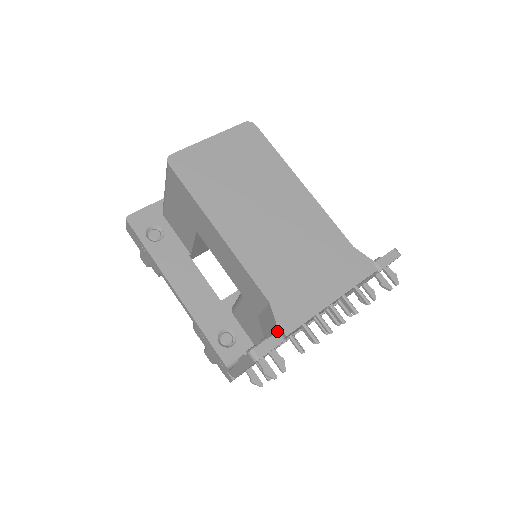
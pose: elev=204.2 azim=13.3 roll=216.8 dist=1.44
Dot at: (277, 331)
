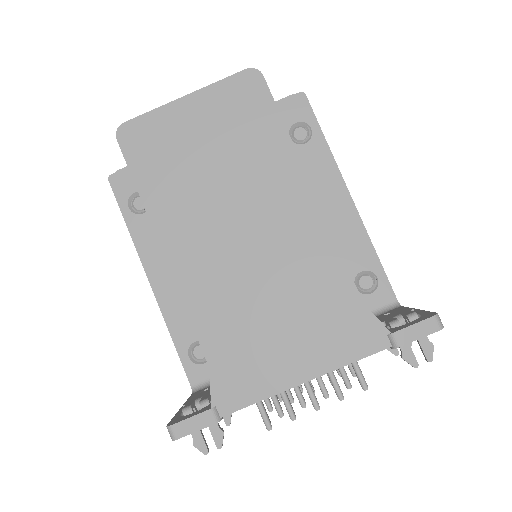
Dot at: (212, 406)
